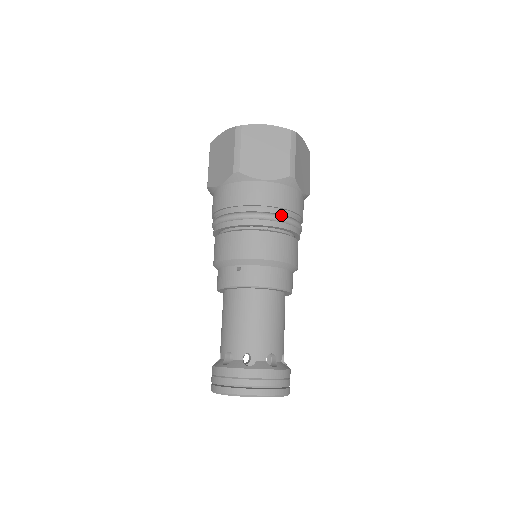
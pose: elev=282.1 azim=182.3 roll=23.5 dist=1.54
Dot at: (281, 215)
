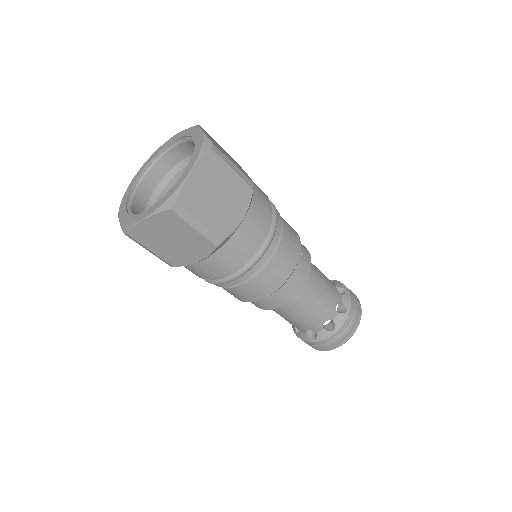
Dot at: (243, 268)
